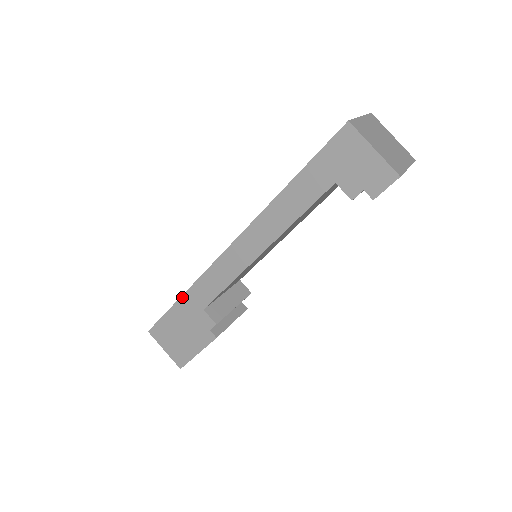
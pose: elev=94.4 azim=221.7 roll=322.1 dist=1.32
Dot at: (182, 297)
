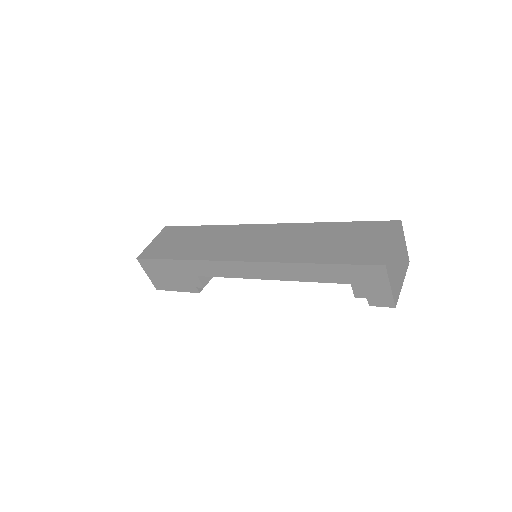
Dot at: (182, 260)
